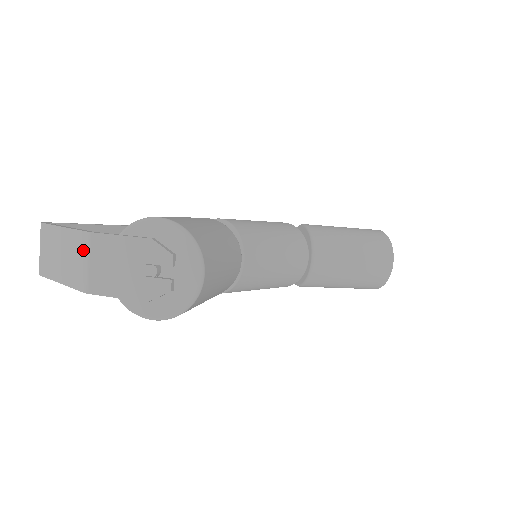
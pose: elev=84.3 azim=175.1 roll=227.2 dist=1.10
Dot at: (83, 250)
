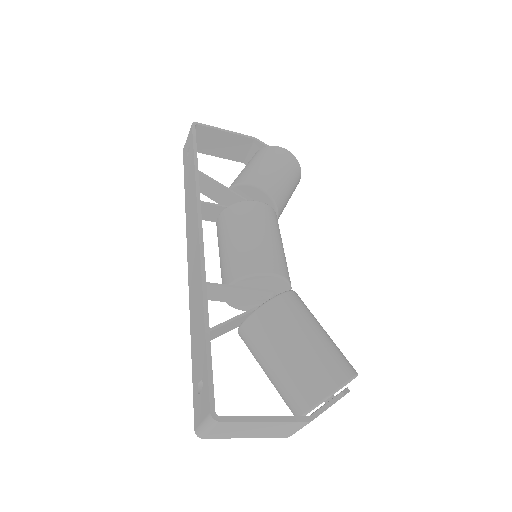
Dot at: (297, 427)
